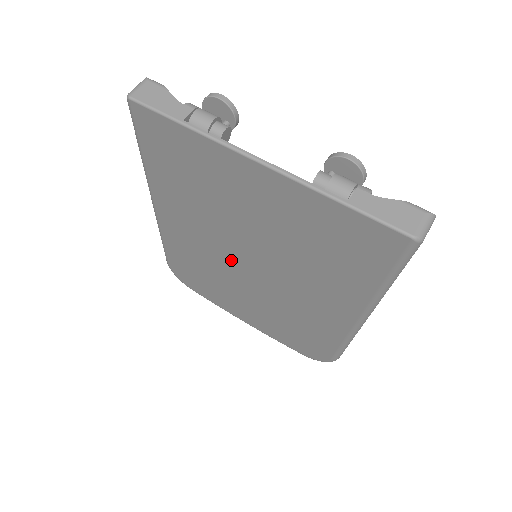
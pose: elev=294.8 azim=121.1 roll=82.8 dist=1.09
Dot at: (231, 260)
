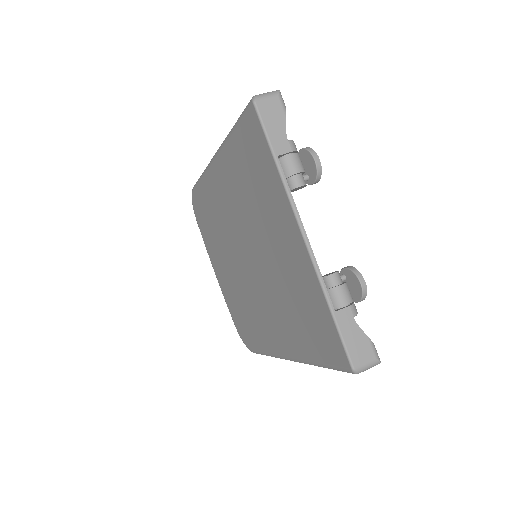
Dot at: (237, 242)
